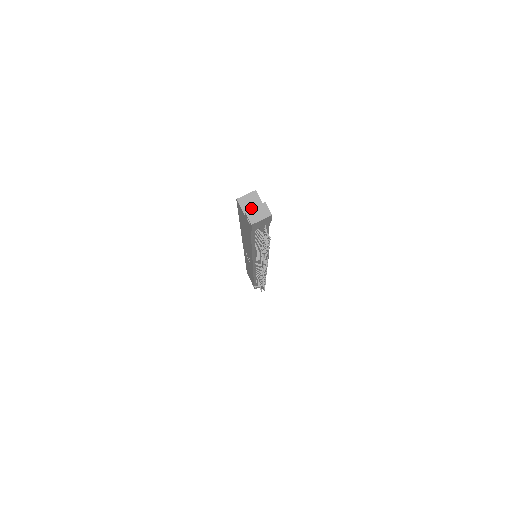
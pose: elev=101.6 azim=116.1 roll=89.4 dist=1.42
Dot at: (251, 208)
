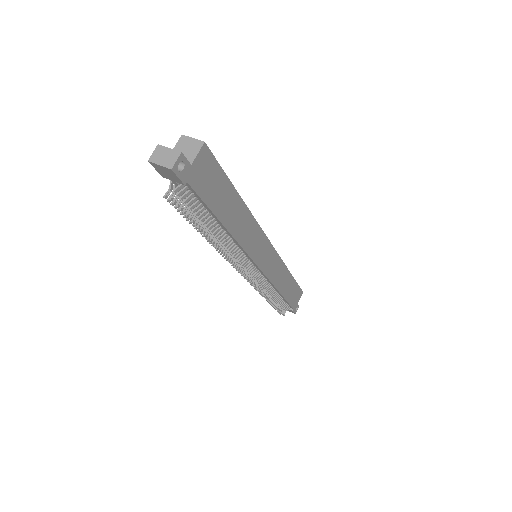
Dot at: occluded
